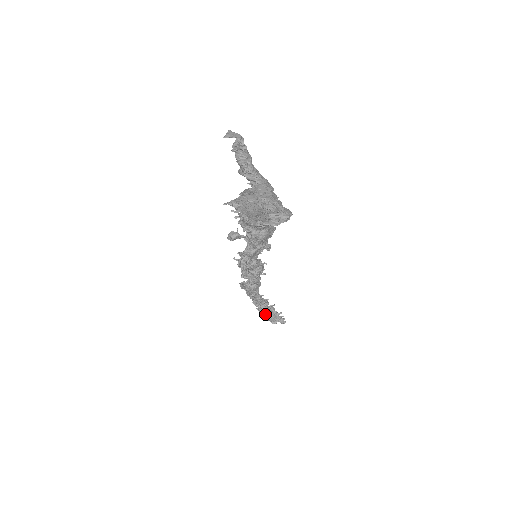
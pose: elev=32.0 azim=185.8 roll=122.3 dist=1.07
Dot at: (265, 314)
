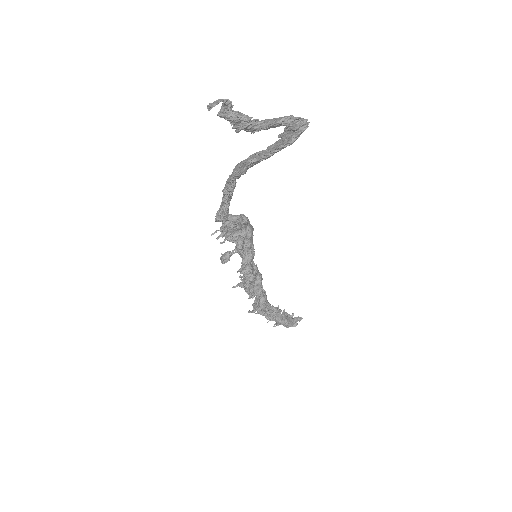
Dot at: (285, 321)
